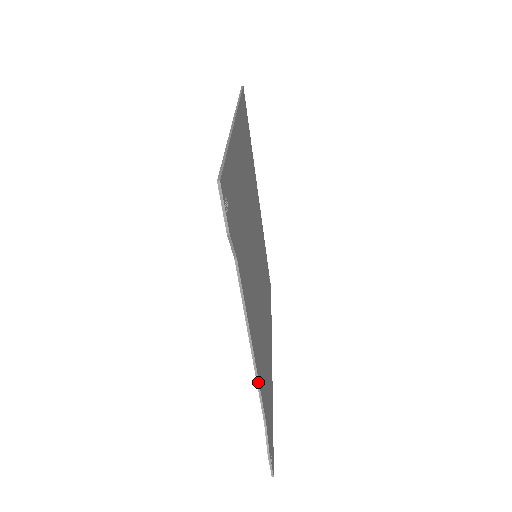
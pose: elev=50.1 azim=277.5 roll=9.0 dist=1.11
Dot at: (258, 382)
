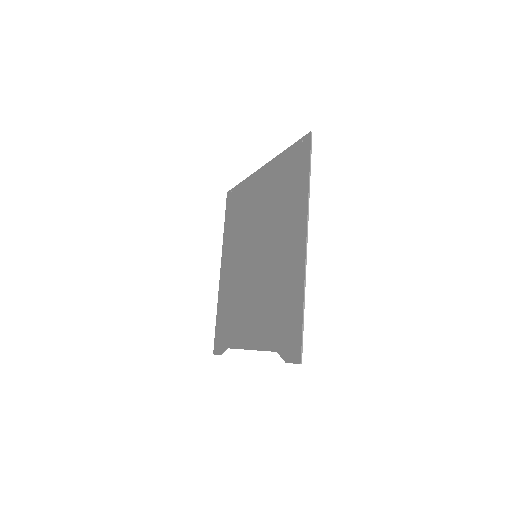
Dot at: occluded
